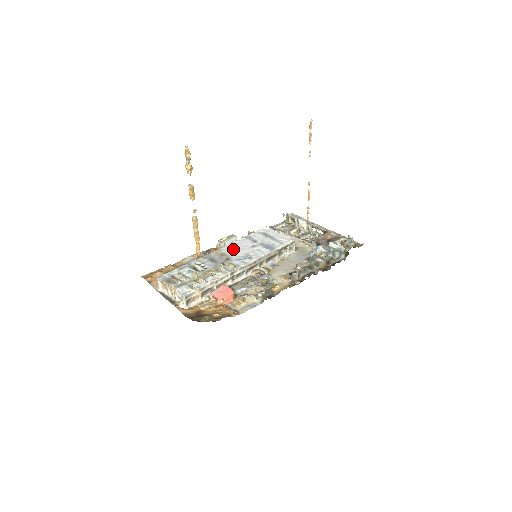
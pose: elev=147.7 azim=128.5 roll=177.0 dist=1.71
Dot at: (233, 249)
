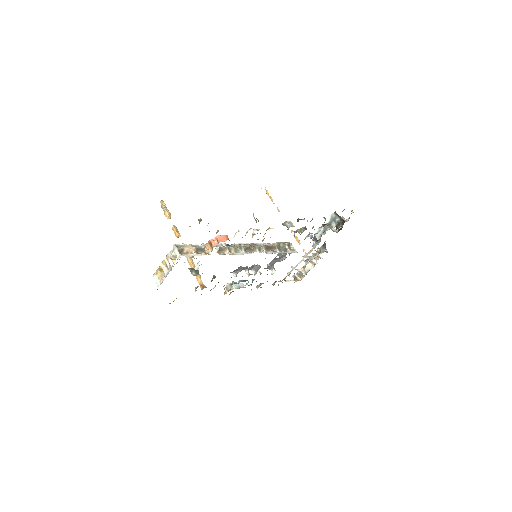
Dot at: occluded
